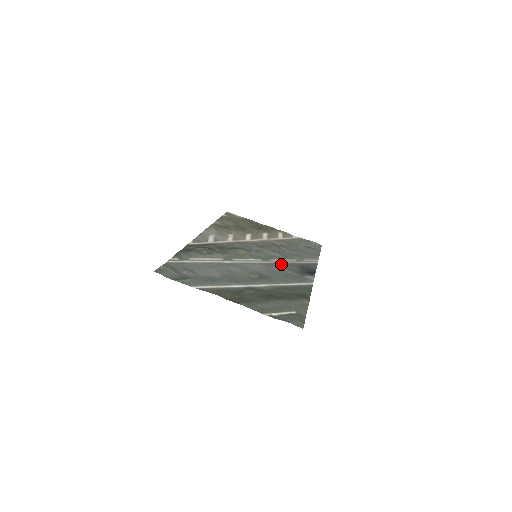
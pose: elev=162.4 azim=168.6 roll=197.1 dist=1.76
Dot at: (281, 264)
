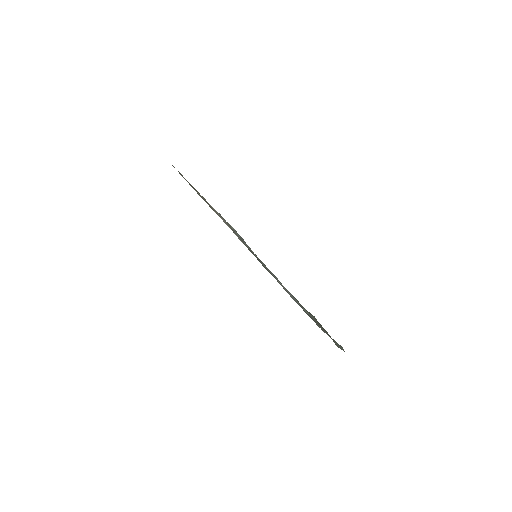
Dot at: occluded
